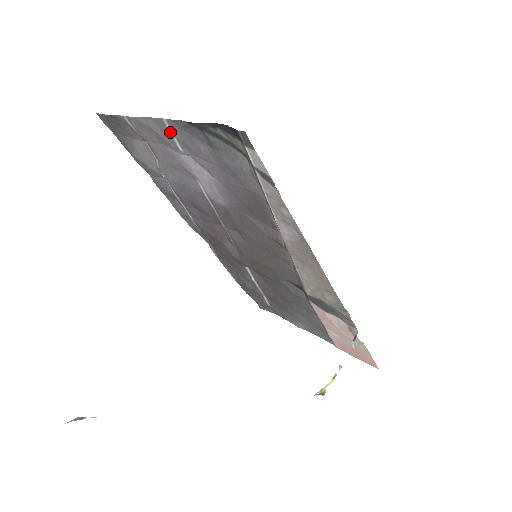
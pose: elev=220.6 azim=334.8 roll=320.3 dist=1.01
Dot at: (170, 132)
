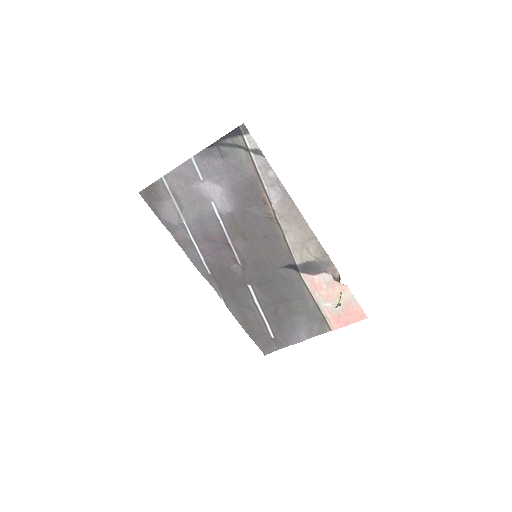
Dot at: (195, 166)
